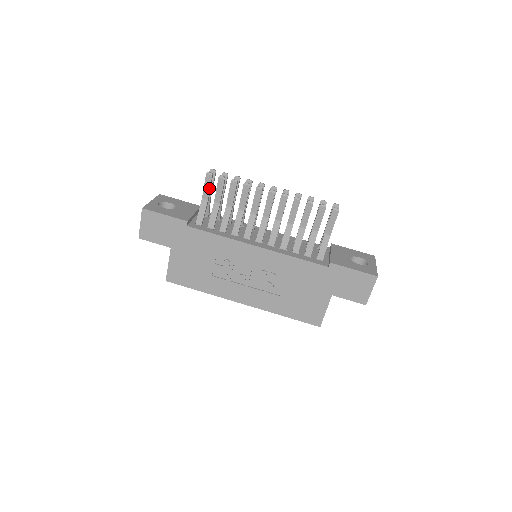
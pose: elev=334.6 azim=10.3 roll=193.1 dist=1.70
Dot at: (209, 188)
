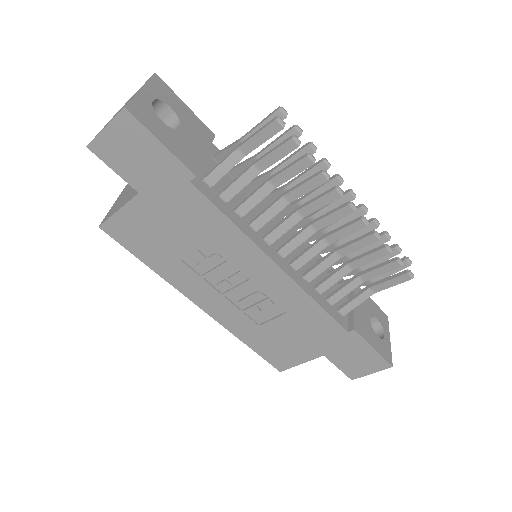
Dot at: (262, 141)
